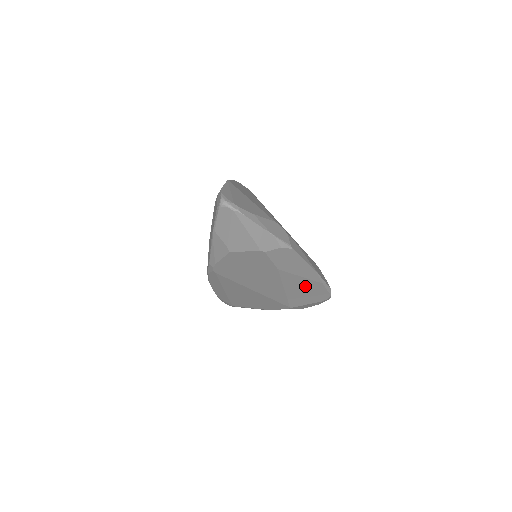
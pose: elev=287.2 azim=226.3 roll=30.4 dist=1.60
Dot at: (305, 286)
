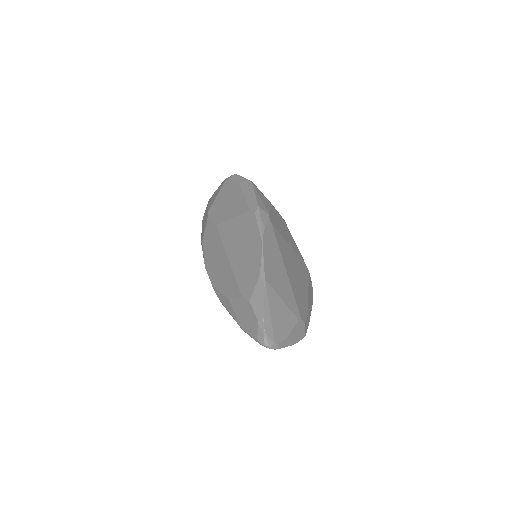
Dot at: occluded
